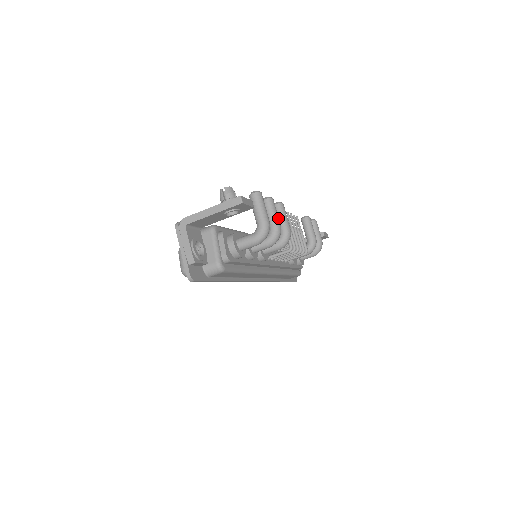
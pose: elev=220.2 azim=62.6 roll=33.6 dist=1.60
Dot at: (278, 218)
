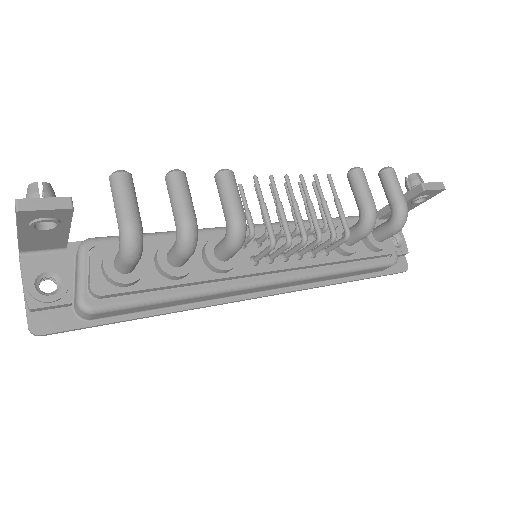
Dot at: (185, 205)
